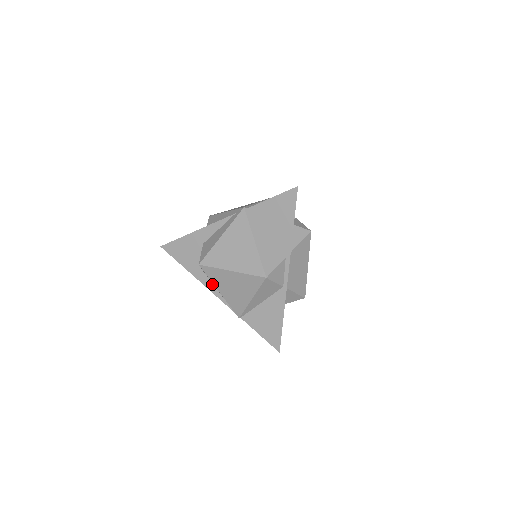
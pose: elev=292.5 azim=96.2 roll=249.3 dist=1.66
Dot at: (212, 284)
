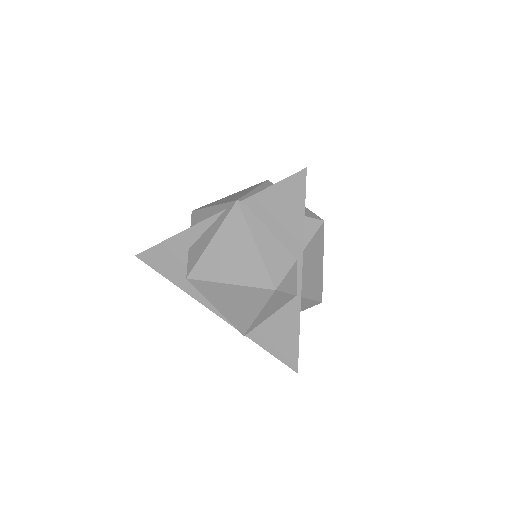
Dot at: occluded
